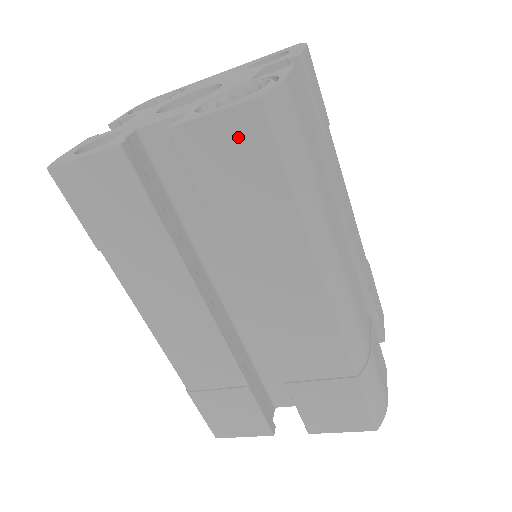
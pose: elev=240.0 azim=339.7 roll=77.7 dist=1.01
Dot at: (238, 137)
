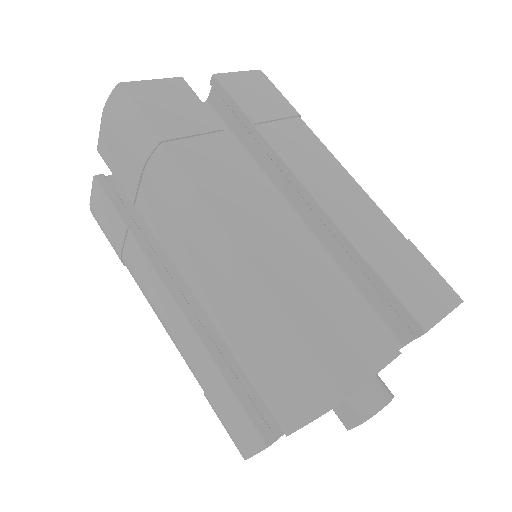
Dot at: (256, 83)
